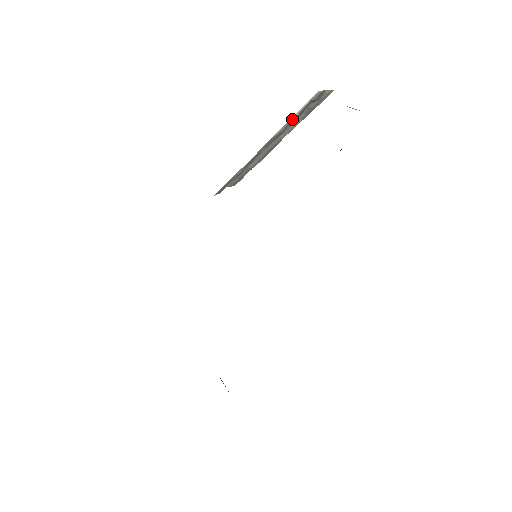
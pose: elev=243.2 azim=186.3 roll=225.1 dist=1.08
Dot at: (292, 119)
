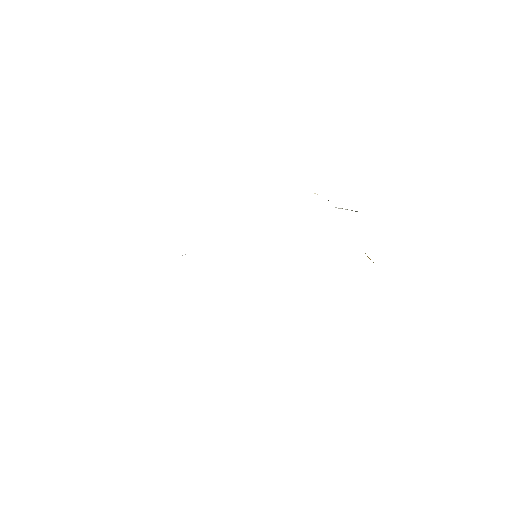
Dot at: occluded
